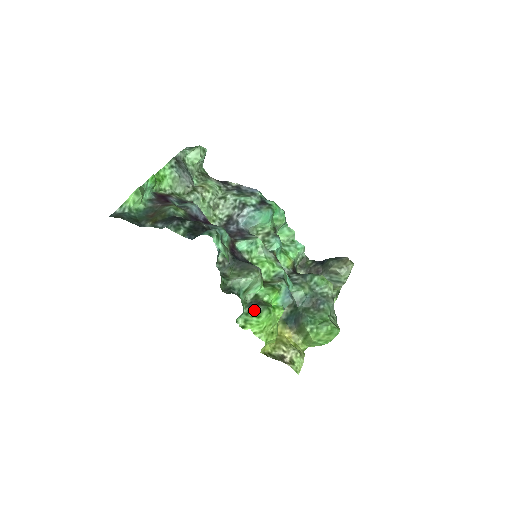
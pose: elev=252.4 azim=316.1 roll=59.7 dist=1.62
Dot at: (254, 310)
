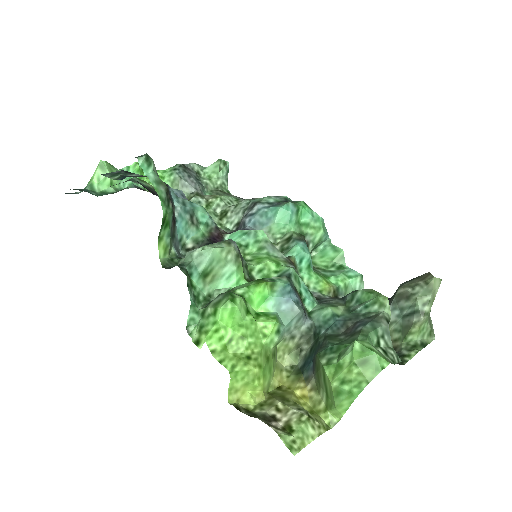
Dot at: (211, 303)
